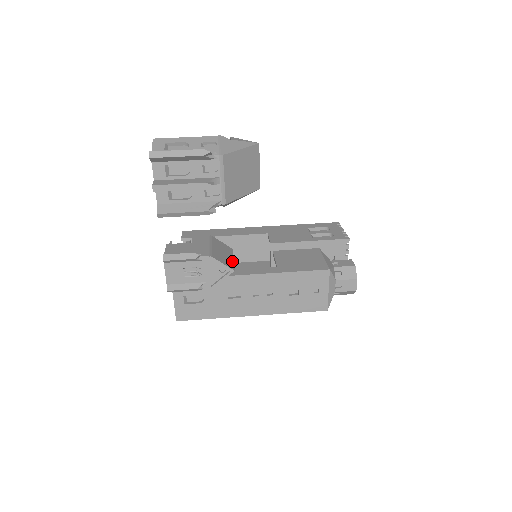
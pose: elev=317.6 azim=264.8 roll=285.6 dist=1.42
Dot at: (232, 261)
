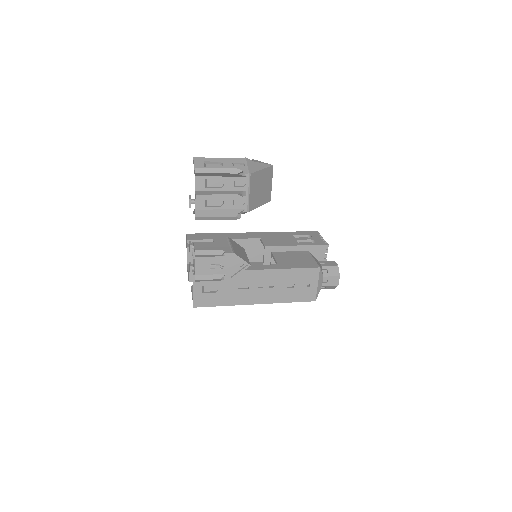
Dot at: (247, 258)
